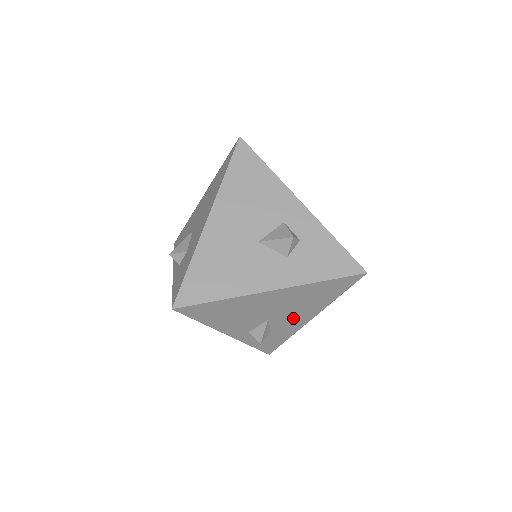
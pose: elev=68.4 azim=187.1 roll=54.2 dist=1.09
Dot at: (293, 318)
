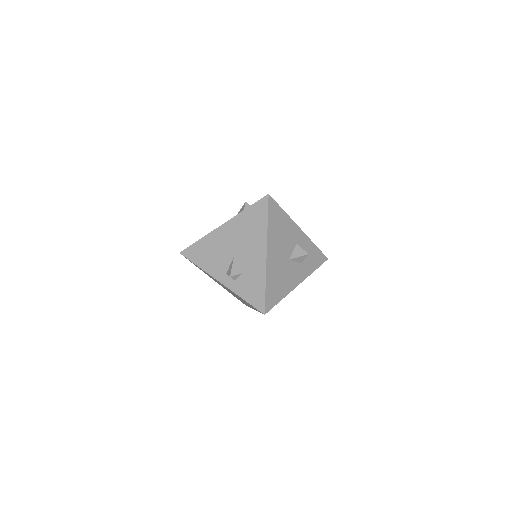
Dot at: occluded
